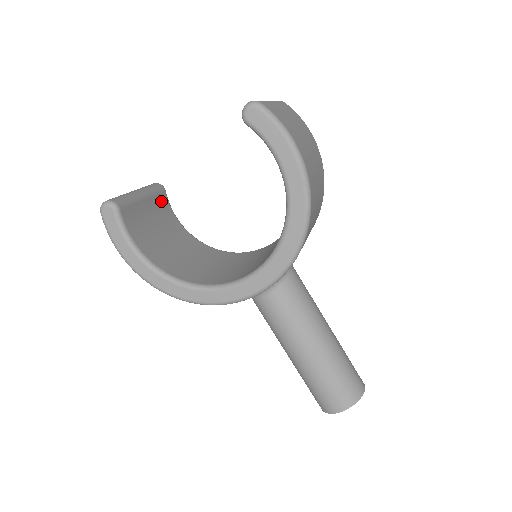
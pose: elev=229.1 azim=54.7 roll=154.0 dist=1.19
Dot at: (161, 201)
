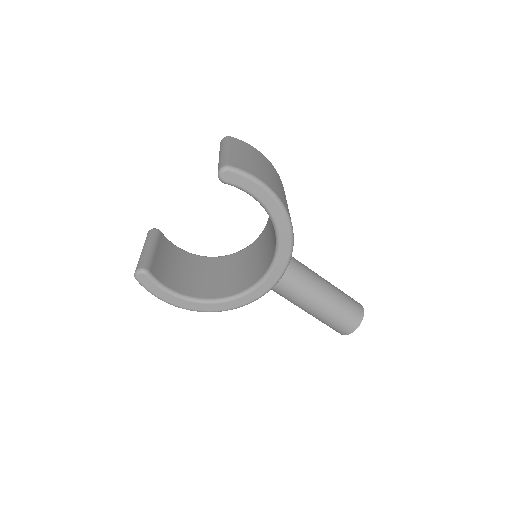
Dot at: (163, 242)
